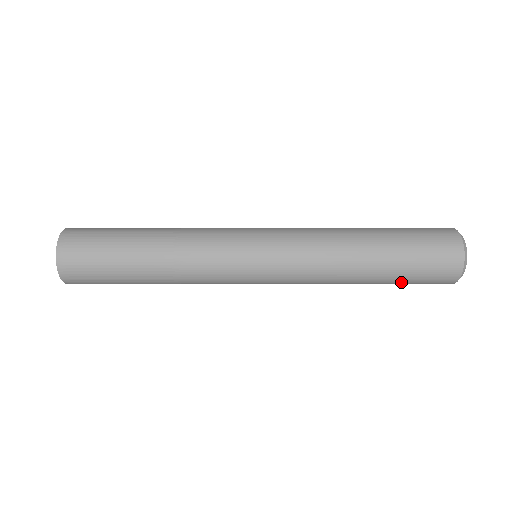
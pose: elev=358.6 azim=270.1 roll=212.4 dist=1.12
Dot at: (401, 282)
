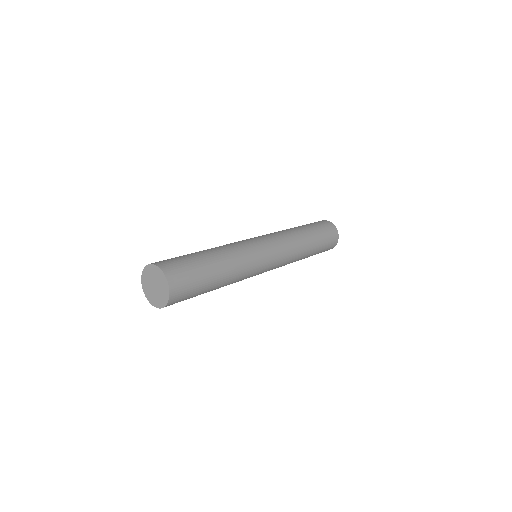
Dot at: occluded
